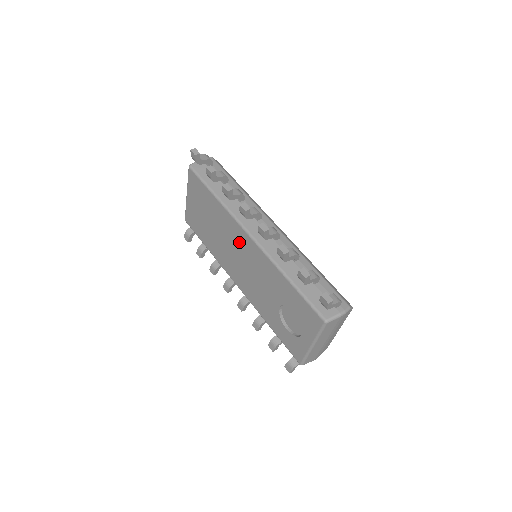
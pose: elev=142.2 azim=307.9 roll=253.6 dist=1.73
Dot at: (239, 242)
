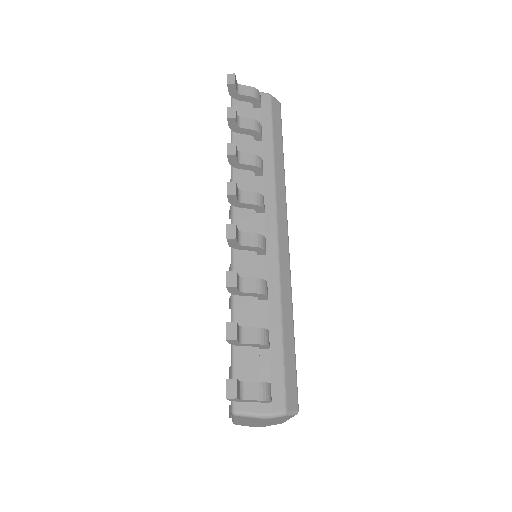
Dot at: occluded
